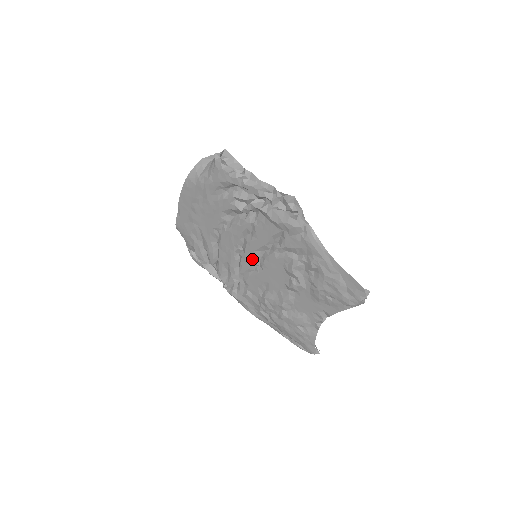
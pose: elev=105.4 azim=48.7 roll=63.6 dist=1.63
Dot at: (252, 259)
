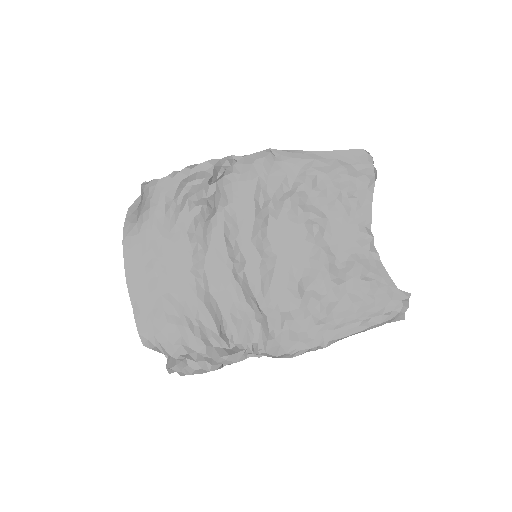
Dot at: (256, 255)
